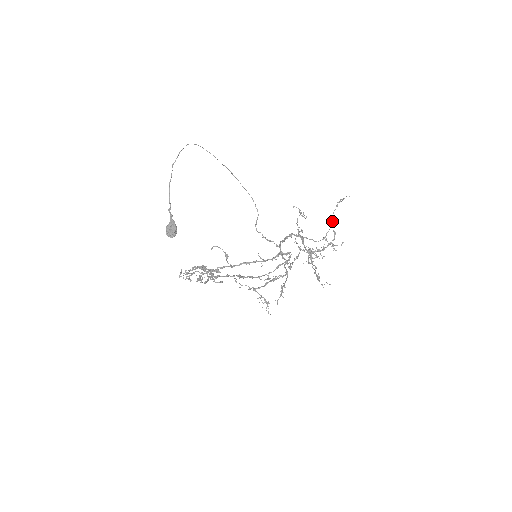
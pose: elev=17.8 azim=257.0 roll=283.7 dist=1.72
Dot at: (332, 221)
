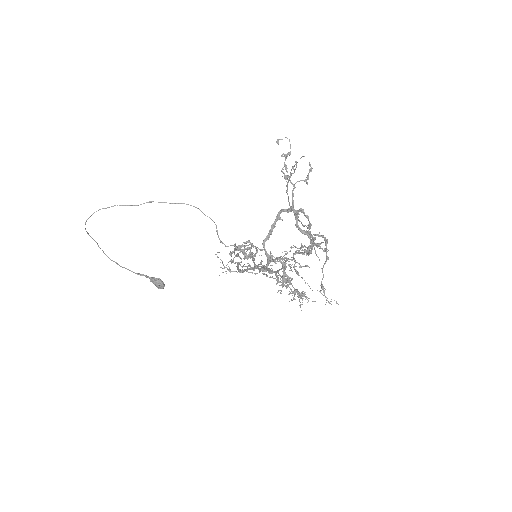
Dot at: (295, 214)
